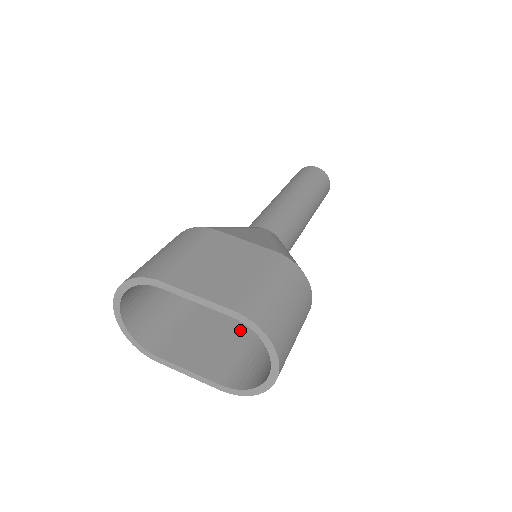
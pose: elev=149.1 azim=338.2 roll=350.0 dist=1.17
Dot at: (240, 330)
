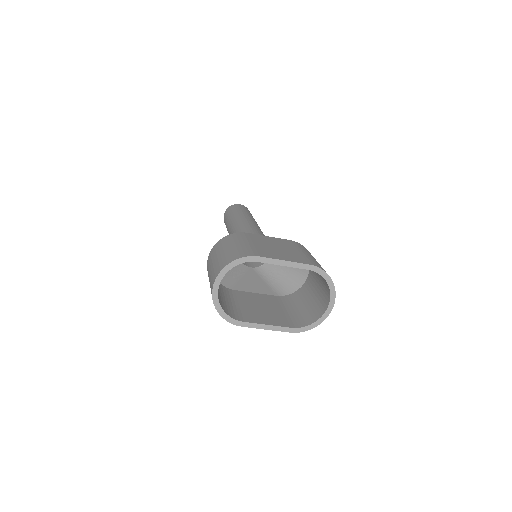
Dot at: (272, 302)
